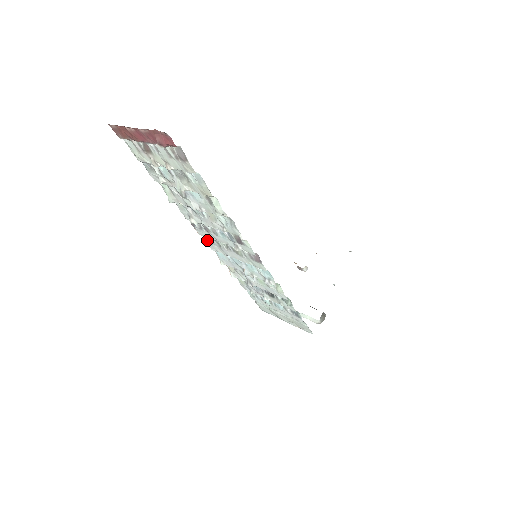
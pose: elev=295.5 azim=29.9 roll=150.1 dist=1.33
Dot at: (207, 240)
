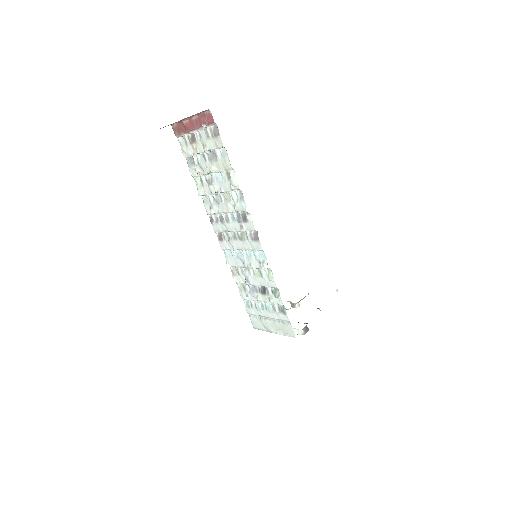
Dot at: (220, 237)
